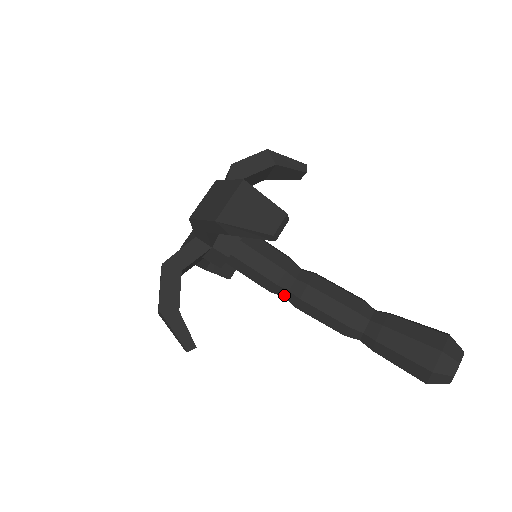
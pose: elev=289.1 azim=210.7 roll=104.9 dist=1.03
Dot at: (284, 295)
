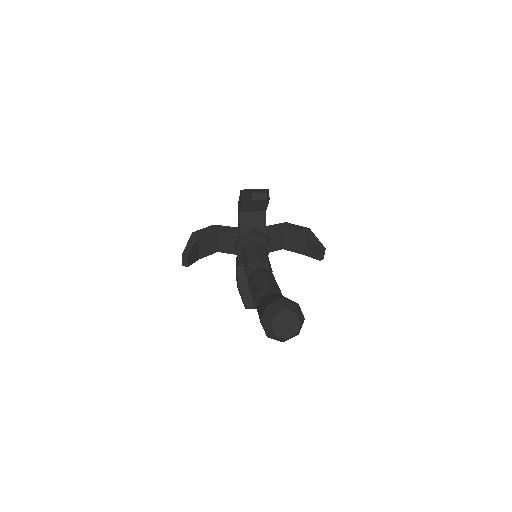
Dot at: (249, 277)
